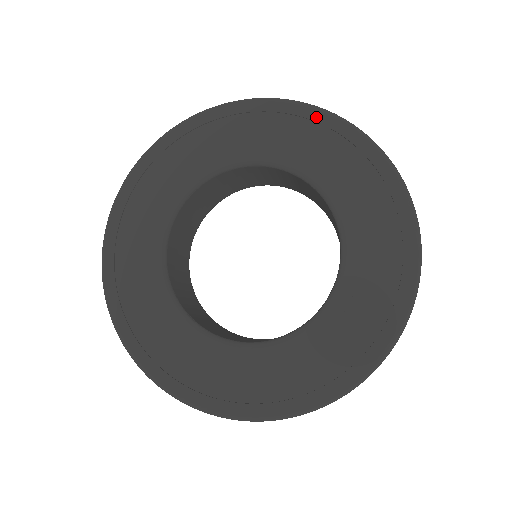
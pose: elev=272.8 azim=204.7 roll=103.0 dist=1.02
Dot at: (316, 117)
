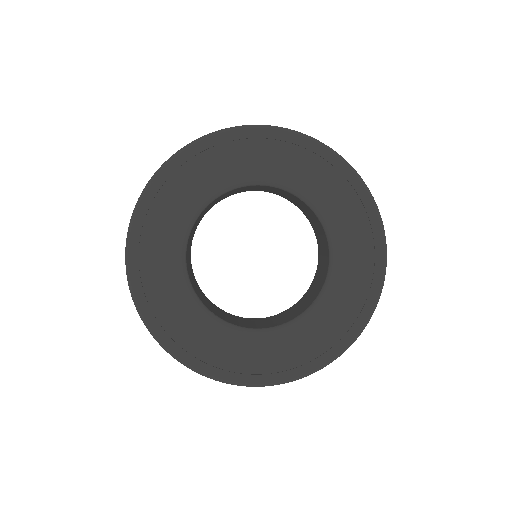
Dot at: (308, 146)
